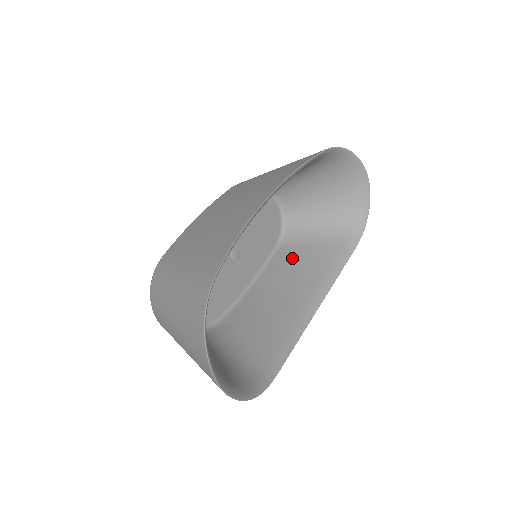
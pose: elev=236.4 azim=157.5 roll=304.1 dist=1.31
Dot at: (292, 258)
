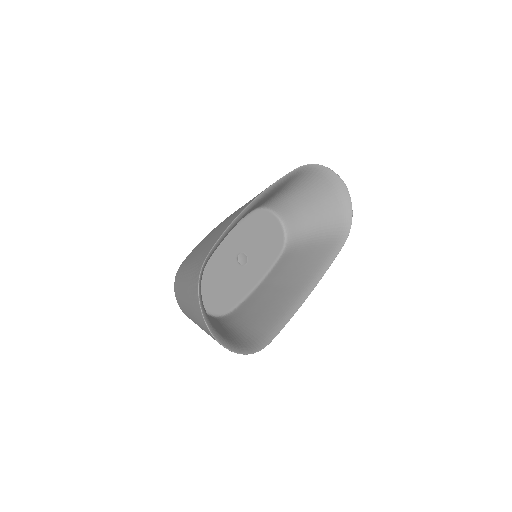
Dot at: (292, 260)
